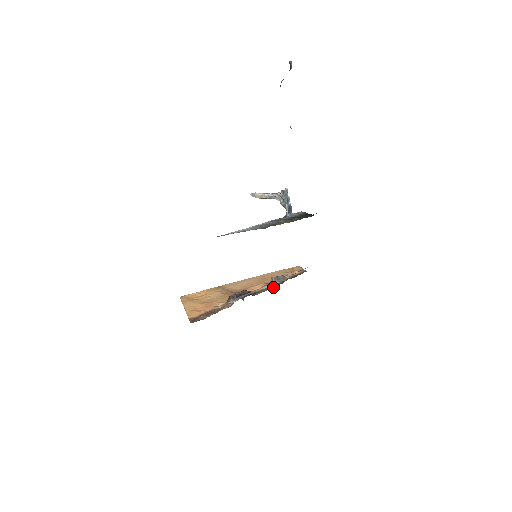
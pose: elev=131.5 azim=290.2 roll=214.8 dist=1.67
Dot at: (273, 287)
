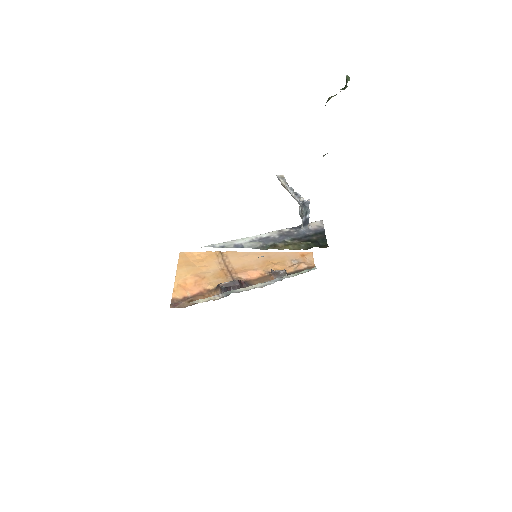
Dot at: occluded
